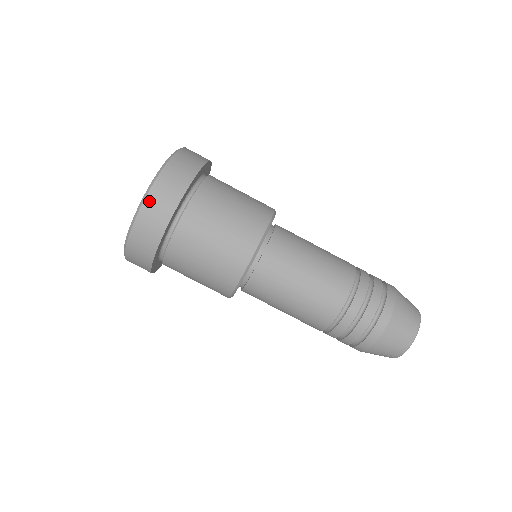
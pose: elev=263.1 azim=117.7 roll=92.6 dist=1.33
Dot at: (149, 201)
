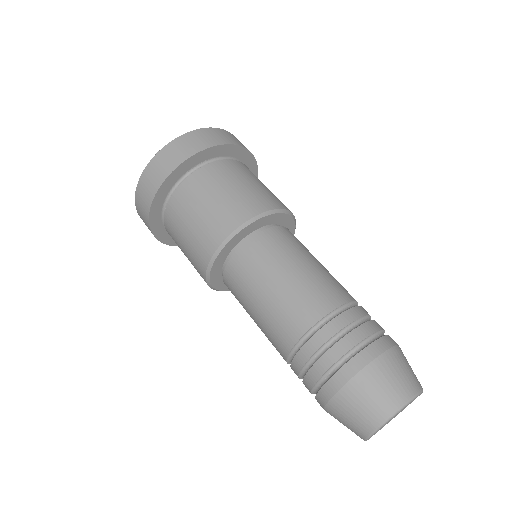
Dot at: (160, 155)
